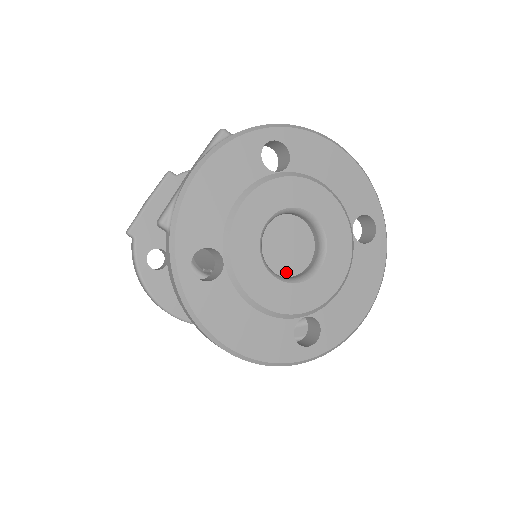
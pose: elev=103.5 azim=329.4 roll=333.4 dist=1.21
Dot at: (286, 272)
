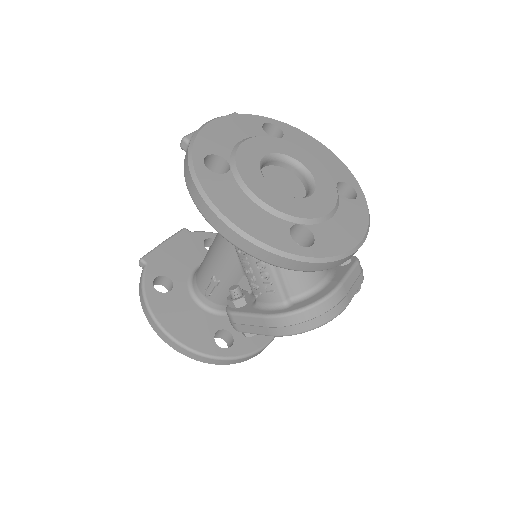
Dot at: occluded
